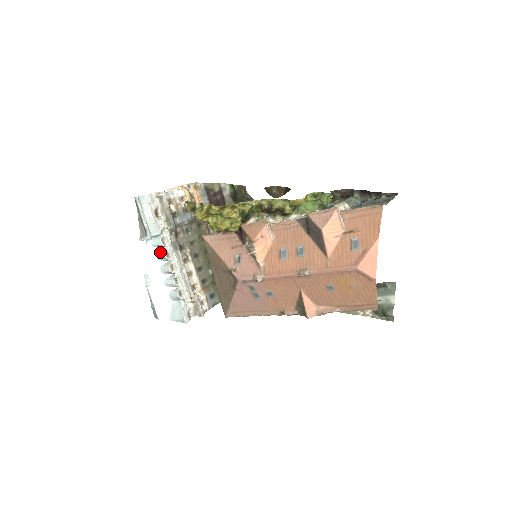
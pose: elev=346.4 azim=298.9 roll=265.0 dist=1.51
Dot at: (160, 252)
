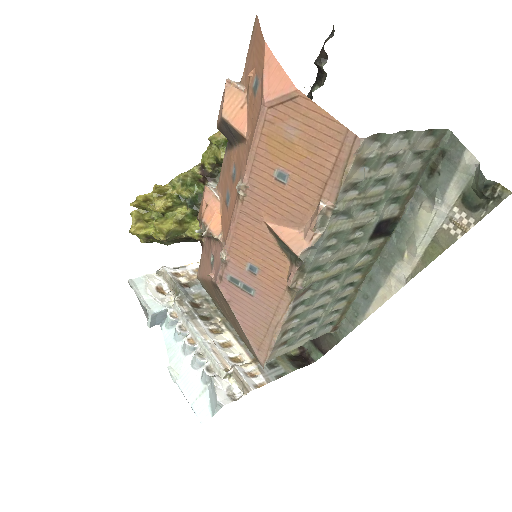
Dot at: (174, 330)
